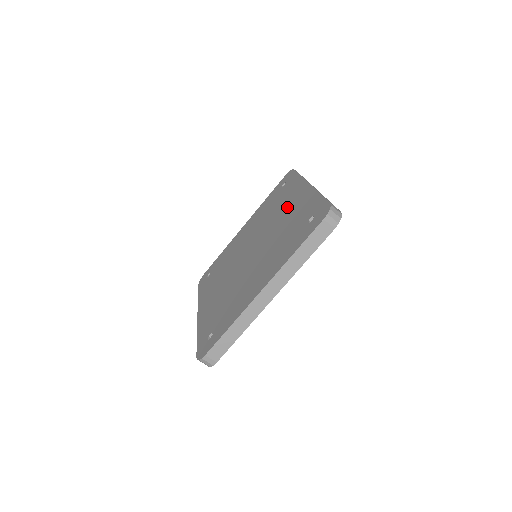
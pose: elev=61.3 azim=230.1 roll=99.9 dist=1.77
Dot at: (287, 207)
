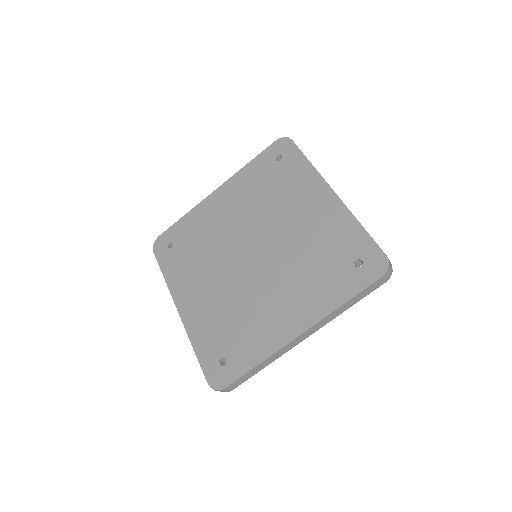
Dot at: (303, 211)
